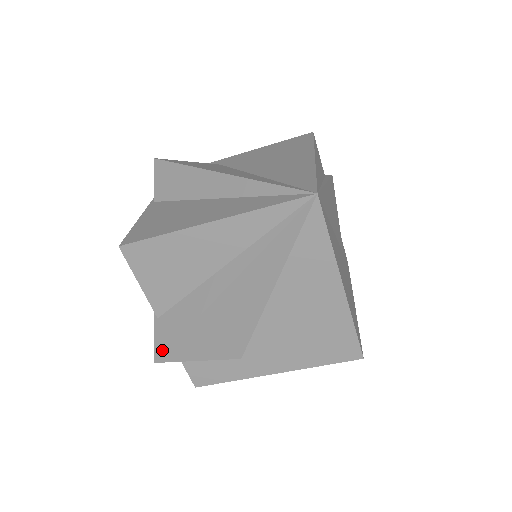
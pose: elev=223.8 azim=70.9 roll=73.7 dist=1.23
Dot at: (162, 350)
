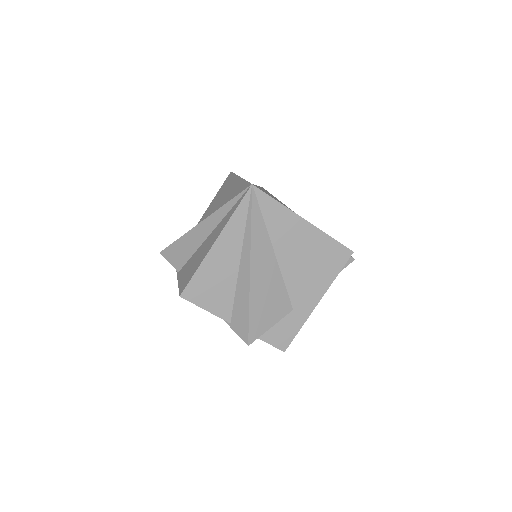
Dot at: (246, 335)
